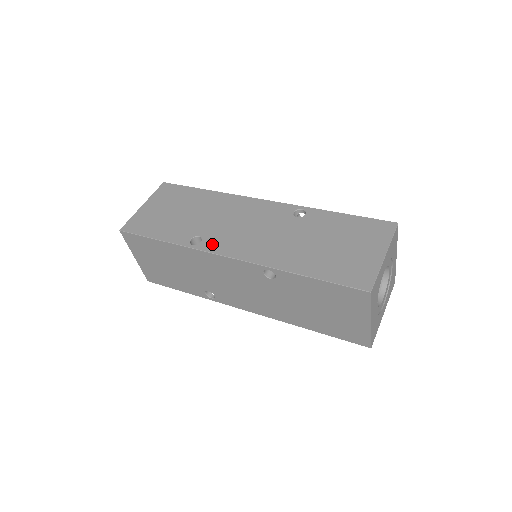
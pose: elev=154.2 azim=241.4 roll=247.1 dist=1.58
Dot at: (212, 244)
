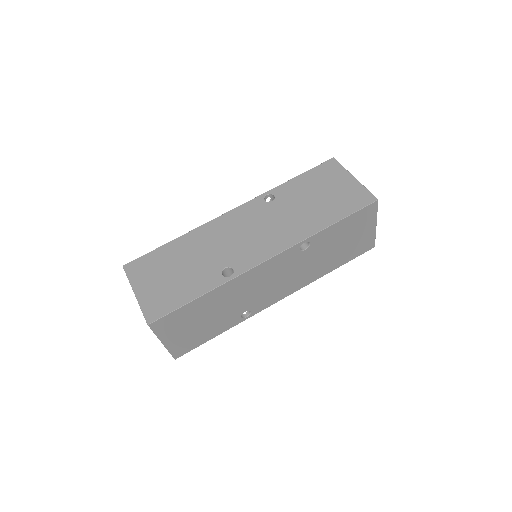
Dot at: (244, 263)
